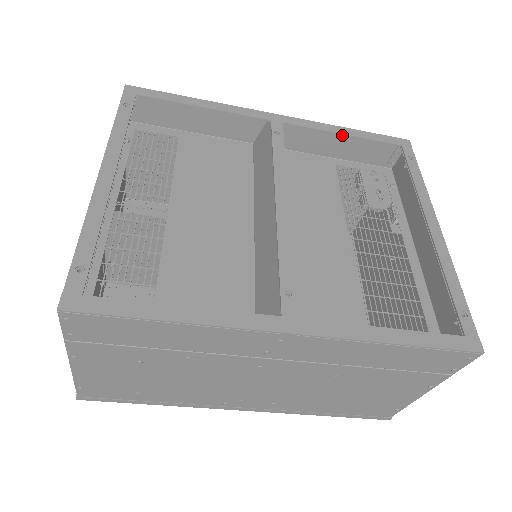
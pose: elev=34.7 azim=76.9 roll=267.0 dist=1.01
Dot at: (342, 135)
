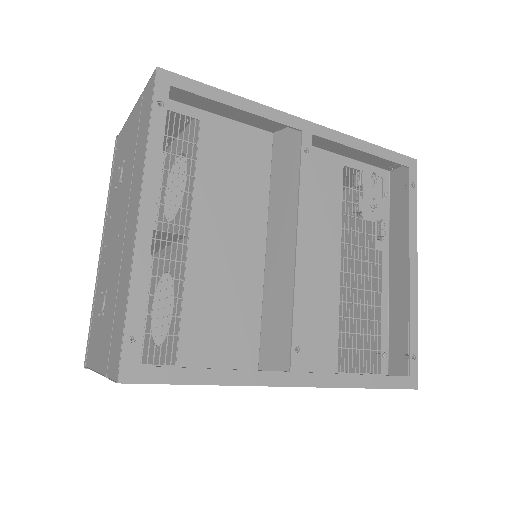
Dot at: occluded
